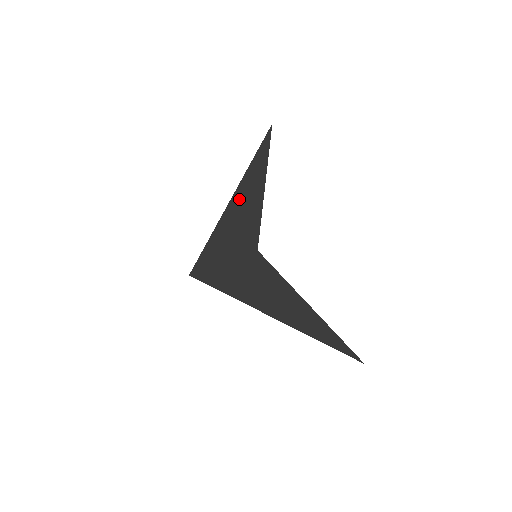
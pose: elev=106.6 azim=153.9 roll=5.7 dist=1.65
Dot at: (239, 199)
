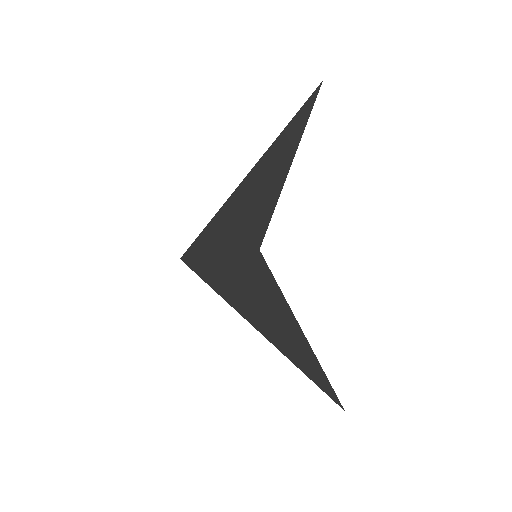
Dot at: (253, 181)
